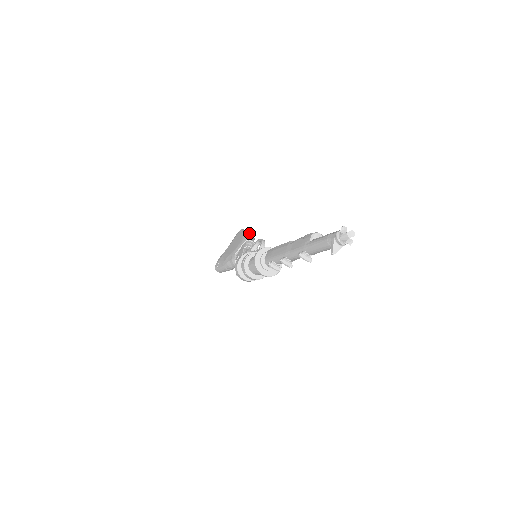
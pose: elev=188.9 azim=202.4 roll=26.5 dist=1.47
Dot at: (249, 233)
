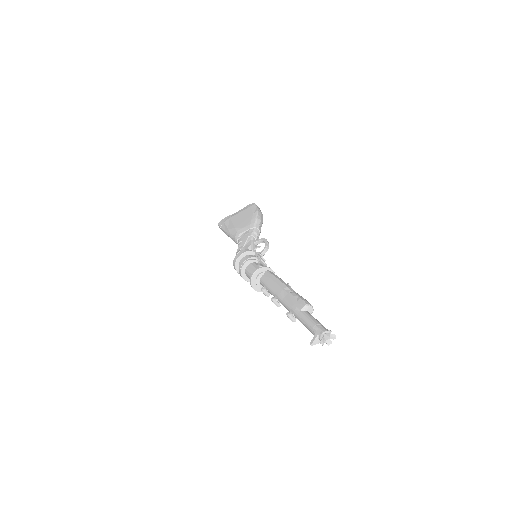
Dot at: (260, 217)
